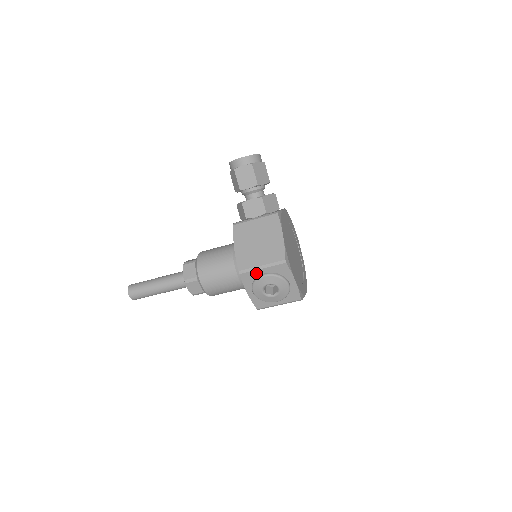
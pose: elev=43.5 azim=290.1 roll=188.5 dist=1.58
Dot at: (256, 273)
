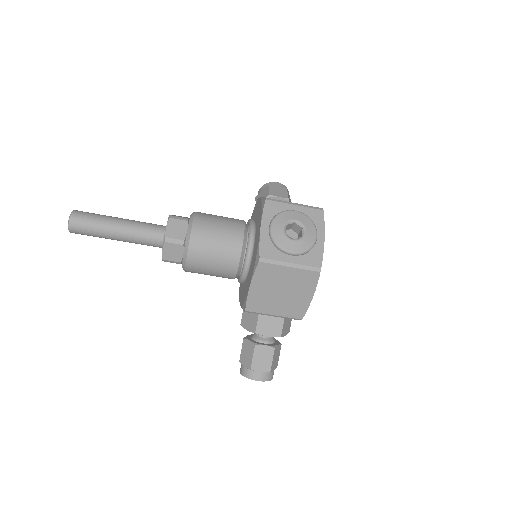
Dot at: (285, 207)
